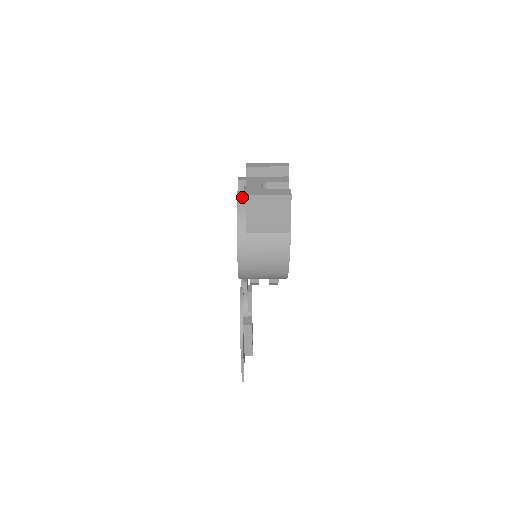
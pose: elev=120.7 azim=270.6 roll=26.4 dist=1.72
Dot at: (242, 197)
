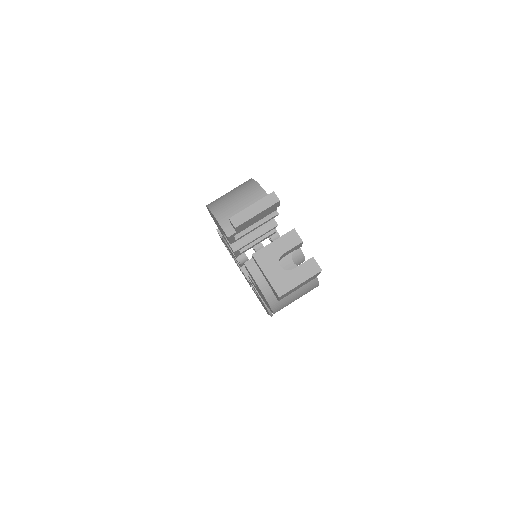
Dot at: (256, 272)
